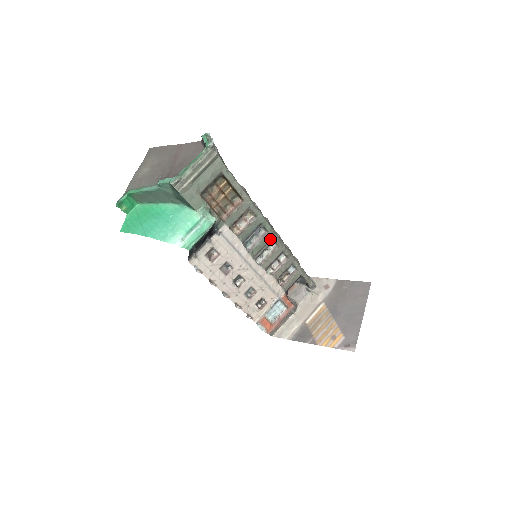
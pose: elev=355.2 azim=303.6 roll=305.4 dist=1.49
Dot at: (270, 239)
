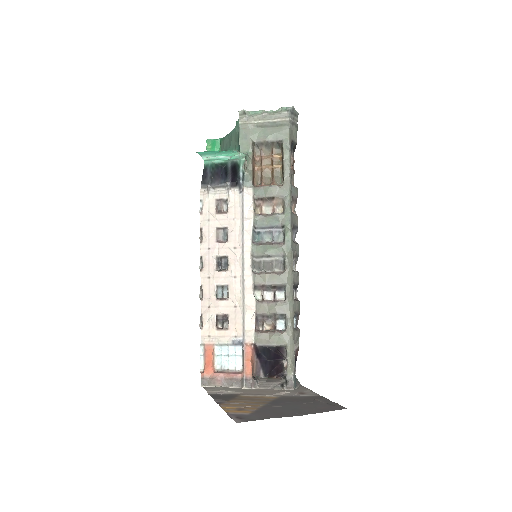
Dot at: (282, 255)
